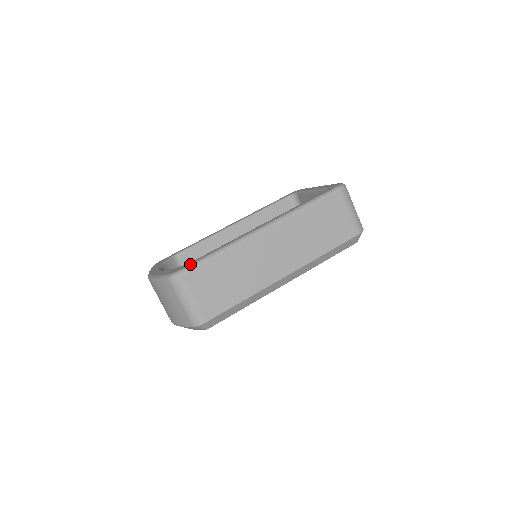
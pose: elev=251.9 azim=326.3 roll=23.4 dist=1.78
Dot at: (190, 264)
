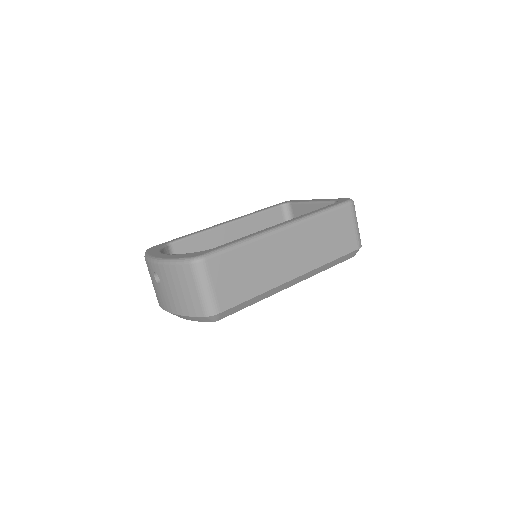
Dot at: (214, 250)
